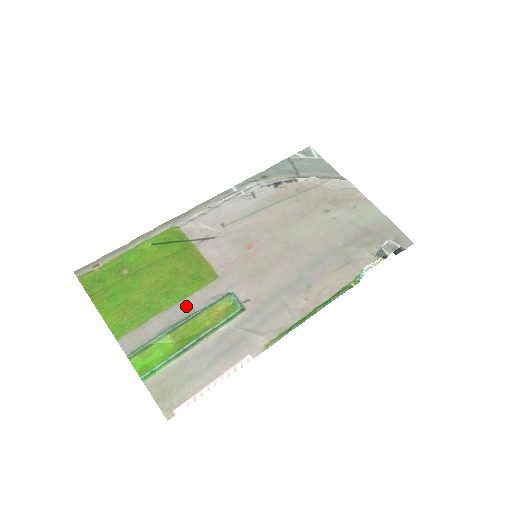
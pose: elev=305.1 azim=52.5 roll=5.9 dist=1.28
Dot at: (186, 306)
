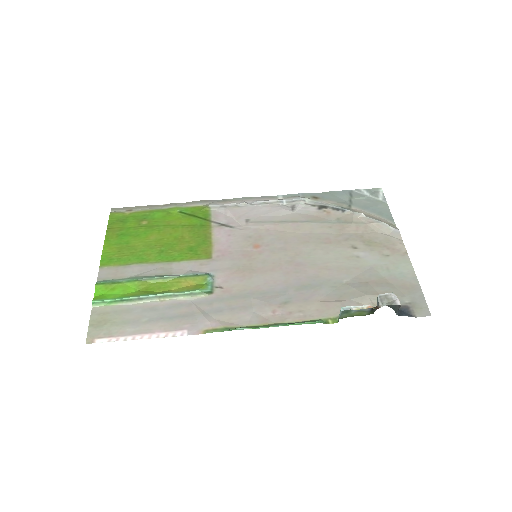
Dot at: (168, 268)
